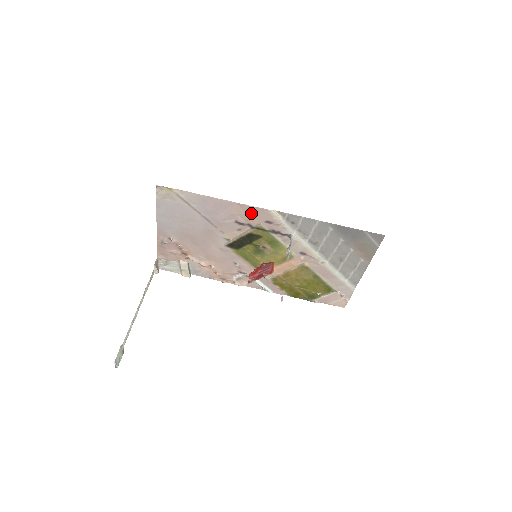
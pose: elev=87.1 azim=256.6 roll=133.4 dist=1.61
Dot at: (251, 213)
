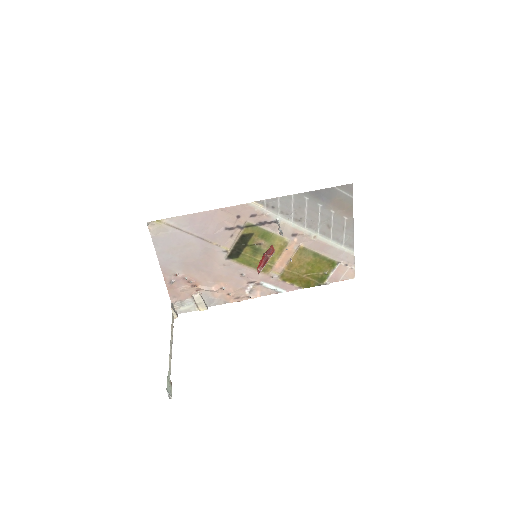
Dot at: (235, 214)
